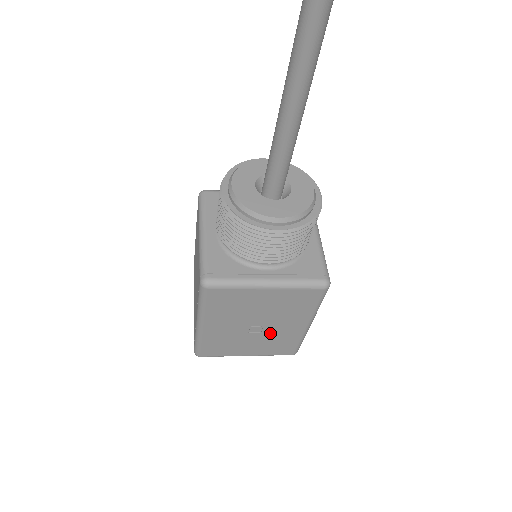
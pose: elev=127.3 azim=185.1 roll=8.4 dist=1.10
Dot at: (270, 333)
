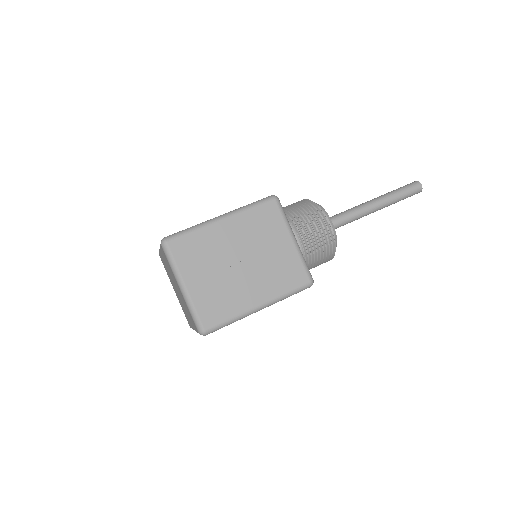
Dot at: (235, 281)
